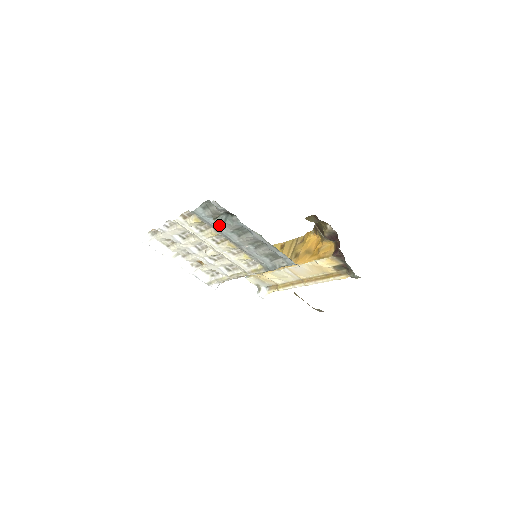
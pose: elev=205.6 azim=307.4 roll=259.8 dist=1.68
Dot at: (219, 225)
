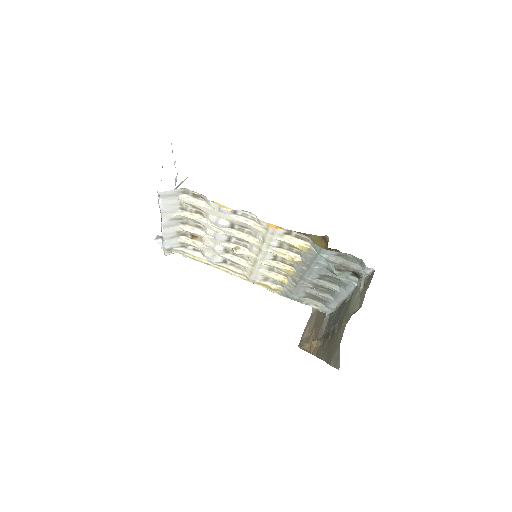
Dot at: (320, 266)
